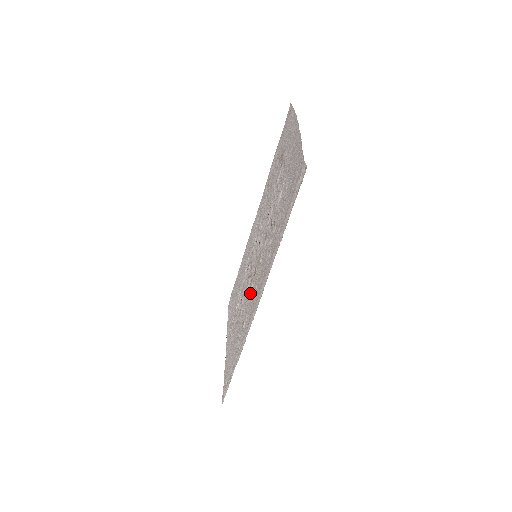
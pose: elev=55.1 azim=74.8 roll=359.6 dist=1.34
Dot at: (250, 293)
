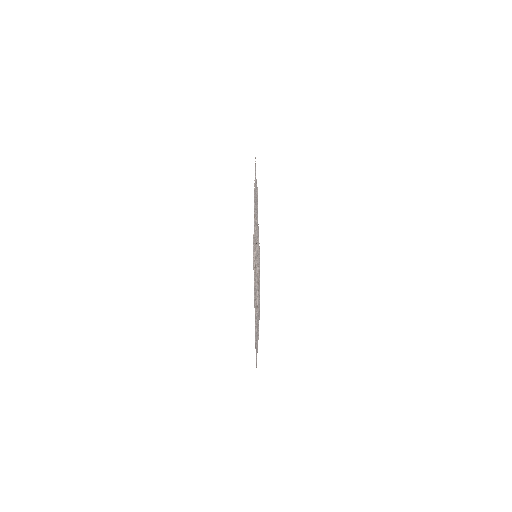
Dot at: occluded
